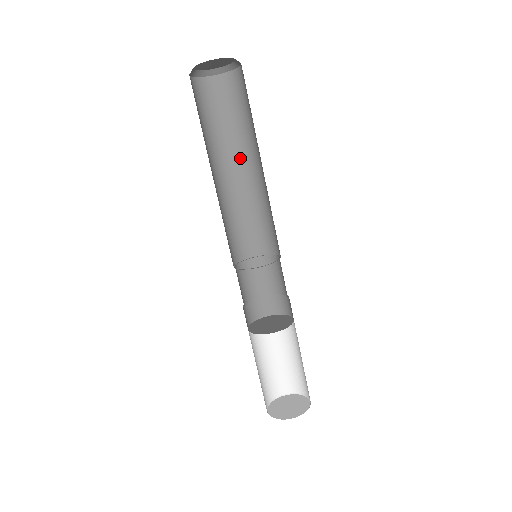
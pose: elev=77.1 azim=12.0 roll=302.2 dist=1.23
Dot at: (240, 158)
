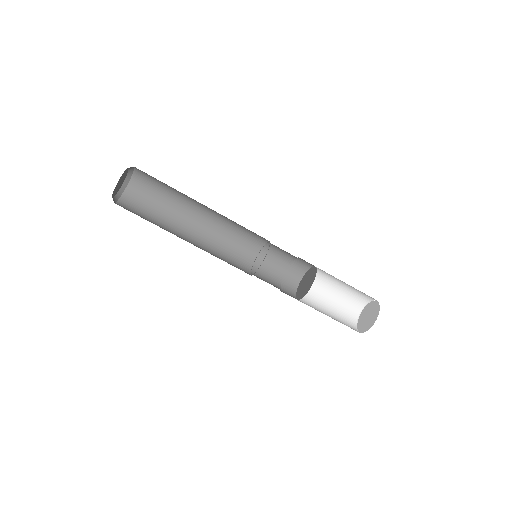
Dot at: (182, 227)
